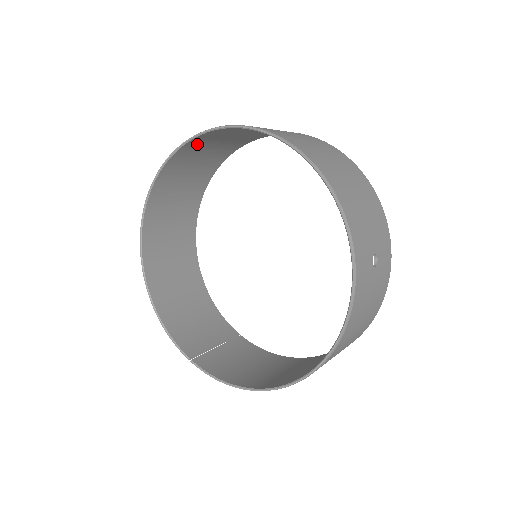
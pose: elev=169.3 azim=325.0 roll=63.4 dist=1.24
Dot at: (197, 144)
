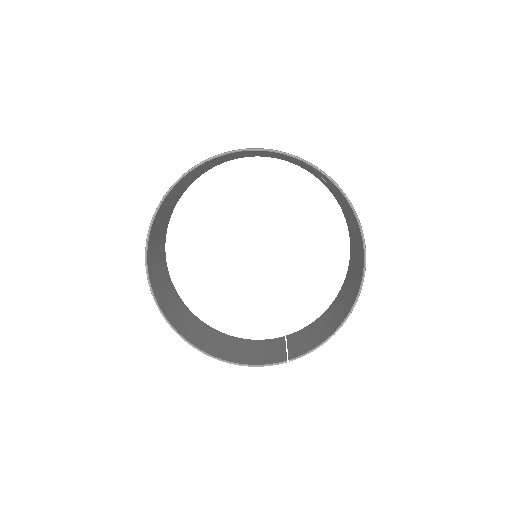
Dot at: (156, 222)
